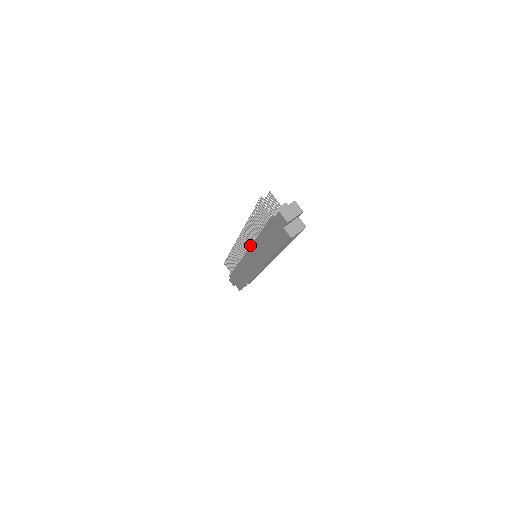
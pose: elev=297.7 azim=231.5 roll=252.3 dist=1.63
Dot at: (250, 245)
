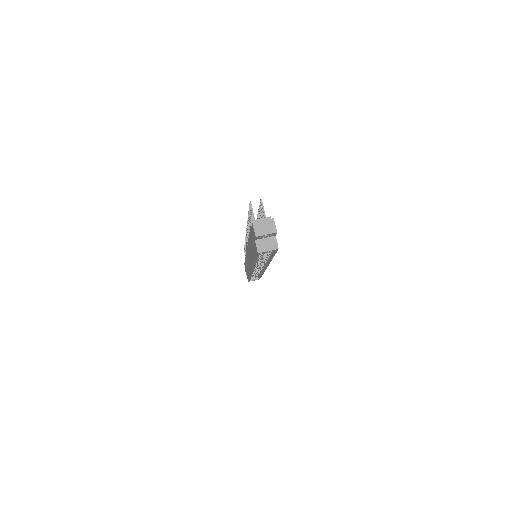
Dot at: occluded
